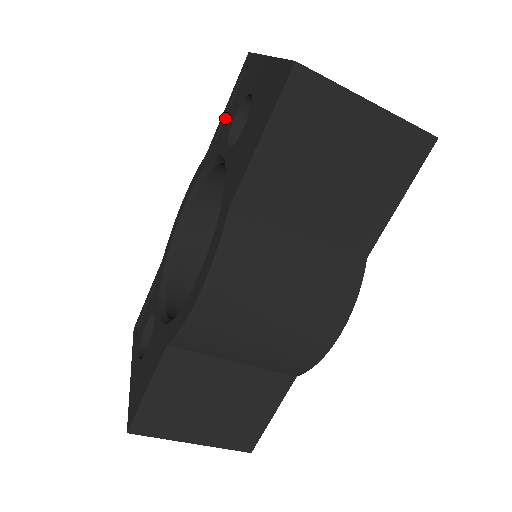
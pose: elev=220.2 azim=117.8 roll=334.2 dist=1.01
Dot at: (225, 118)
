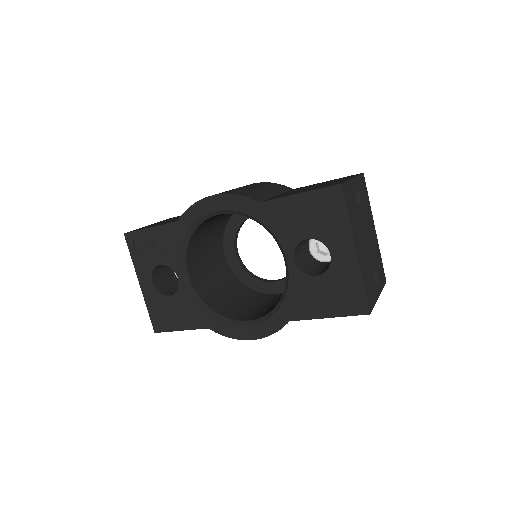
Dot at: (293, 206)
